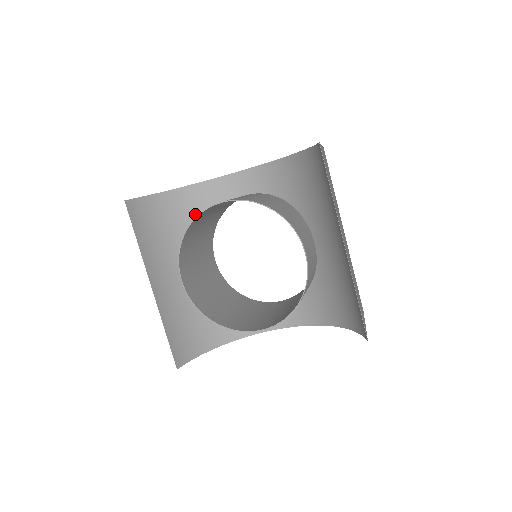
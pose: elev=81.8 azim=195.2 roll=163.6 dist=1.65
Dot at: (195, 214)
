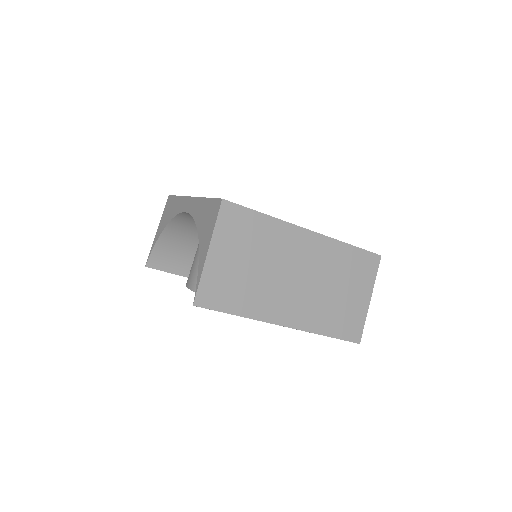
Dot at: (193, 232)
